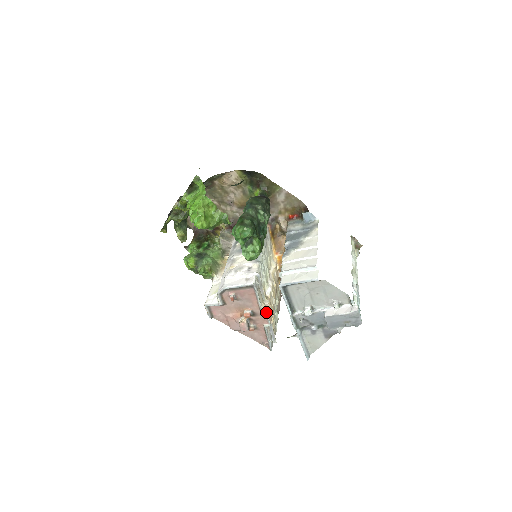
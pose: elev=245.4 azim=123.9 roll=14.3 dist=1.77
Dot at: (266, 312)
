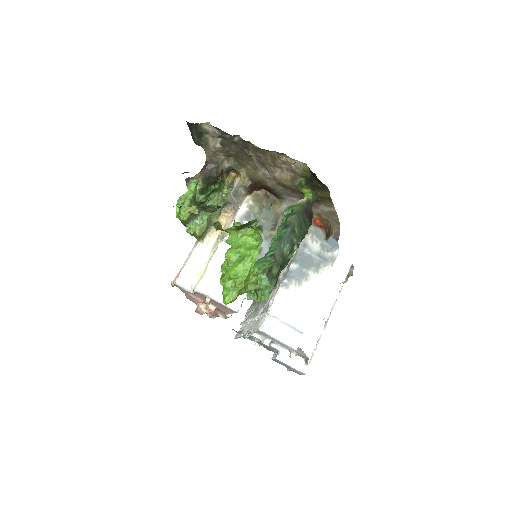
Dot at: (229, 317)
